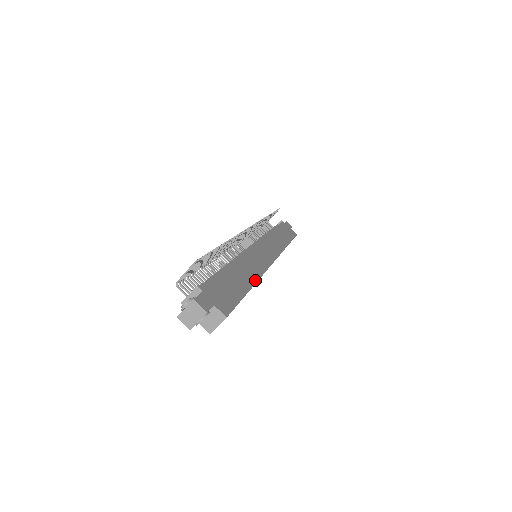
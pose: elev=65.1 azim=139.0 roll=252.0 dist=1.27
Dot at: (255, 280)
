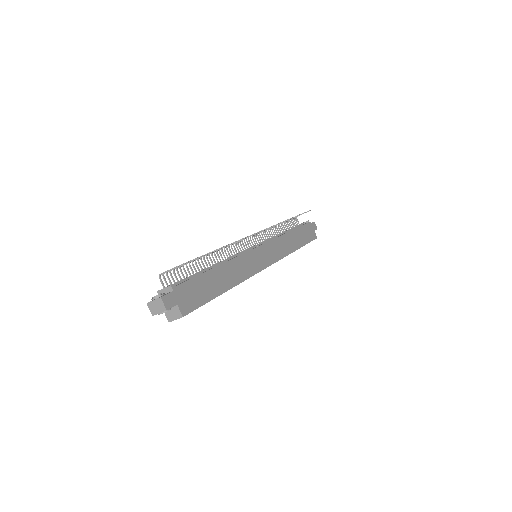
Dot at: (234, 284)
